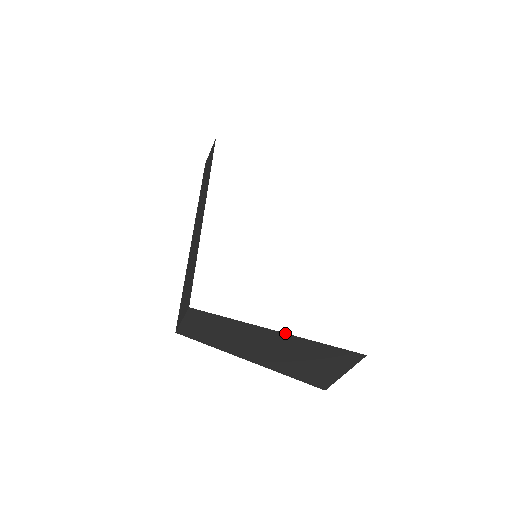
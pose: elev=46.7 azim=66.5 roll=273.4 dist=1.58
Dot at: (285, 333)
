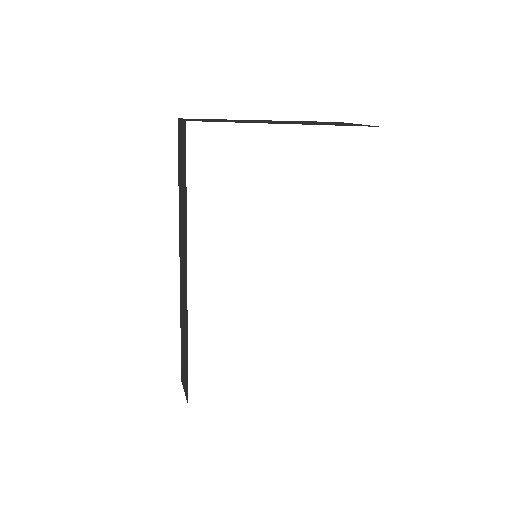
Dot at: occluded
